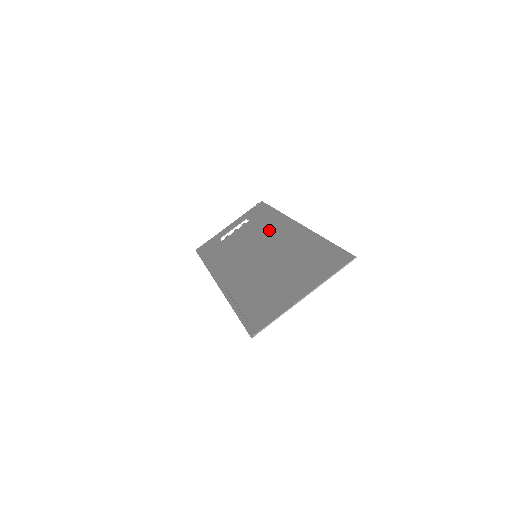
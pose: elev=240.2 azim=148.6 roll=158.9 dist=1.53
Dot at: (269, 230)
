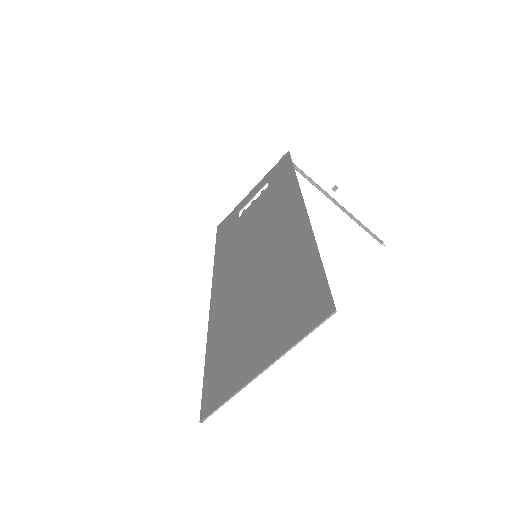
Dot at: (276, 212)
